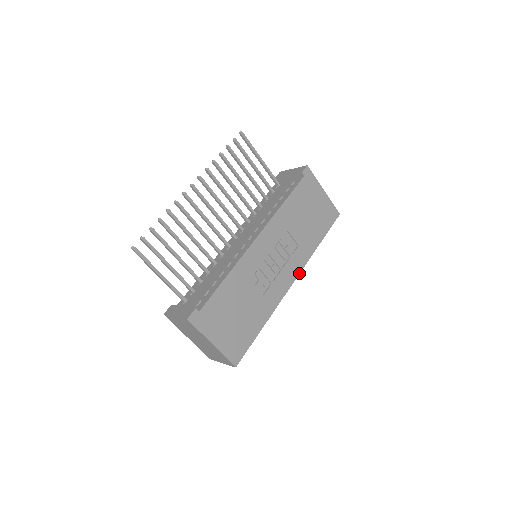
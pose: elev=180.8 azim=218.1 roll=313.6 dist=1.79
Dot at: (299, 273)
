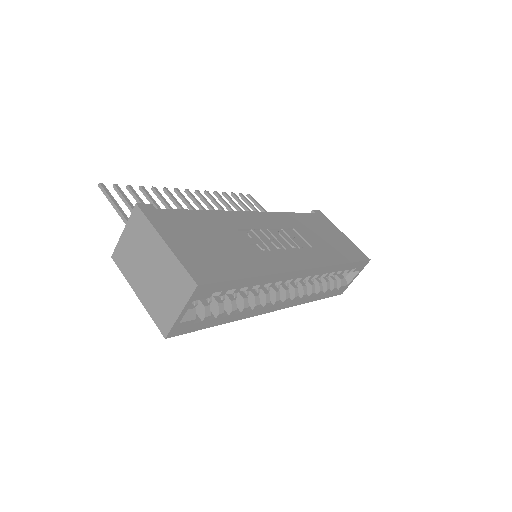
Dot at: (315, 267)
